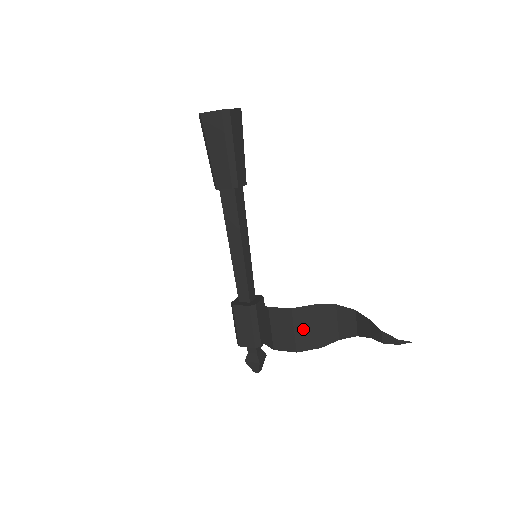
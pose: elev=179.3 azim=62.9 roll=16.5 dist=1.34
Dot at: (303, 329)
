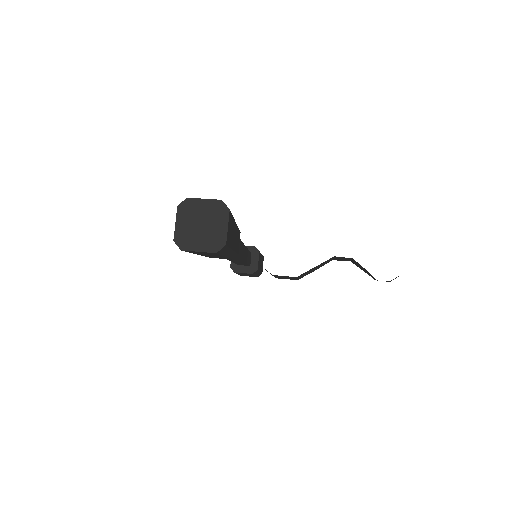
Dot at: occluded
